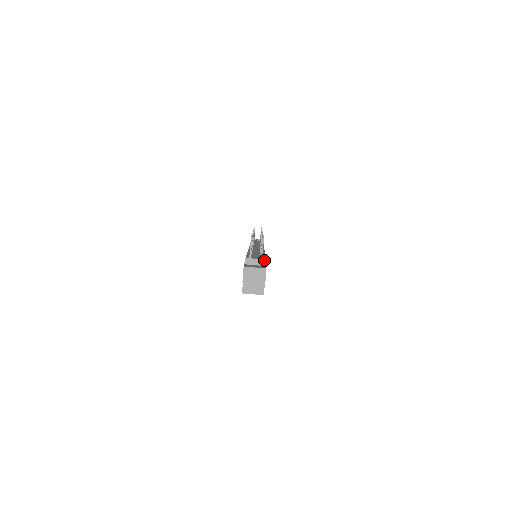
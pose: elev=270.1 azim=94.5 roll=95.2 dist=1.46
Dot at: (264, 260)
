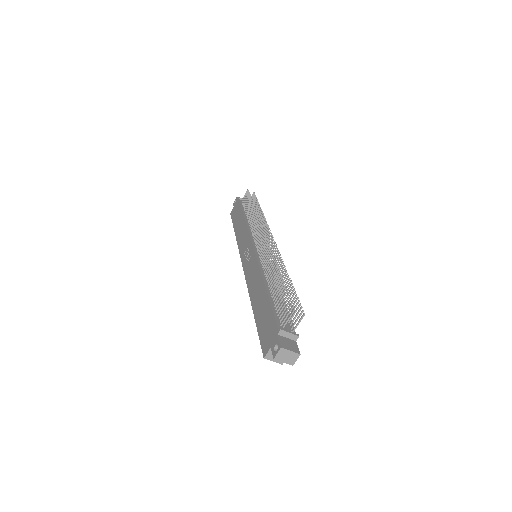
Dot at: (297, 336)
